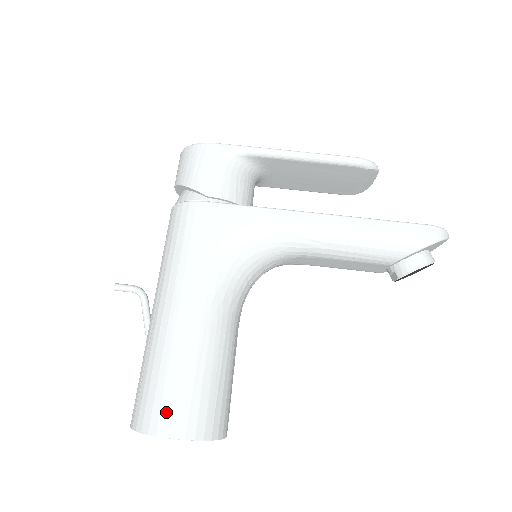
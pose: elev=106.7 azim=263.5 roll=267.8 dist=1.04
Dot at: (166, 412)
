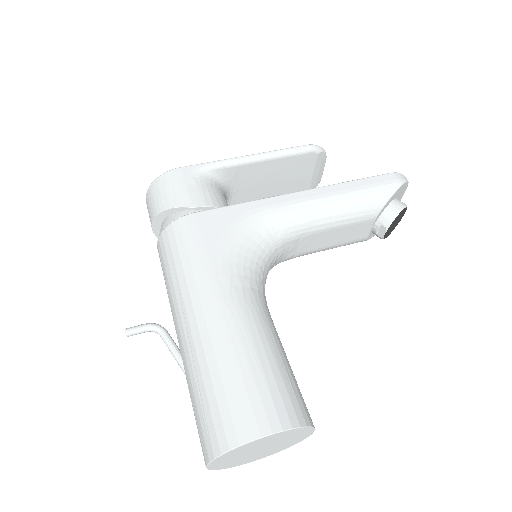
Dot at: (249, 411)
